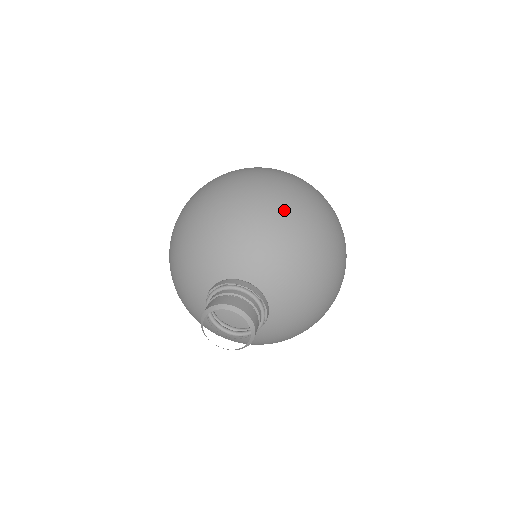
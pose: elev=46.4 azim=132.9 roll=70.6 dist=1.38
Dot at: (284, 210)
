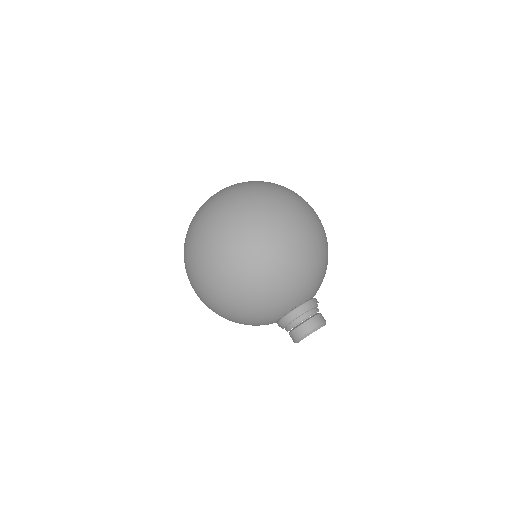
Dot at: (244, 287)
